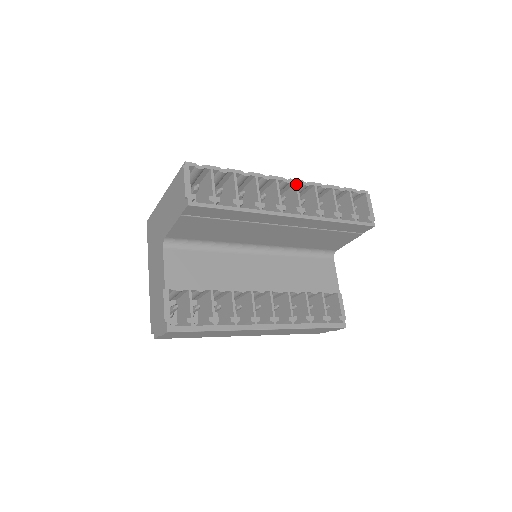
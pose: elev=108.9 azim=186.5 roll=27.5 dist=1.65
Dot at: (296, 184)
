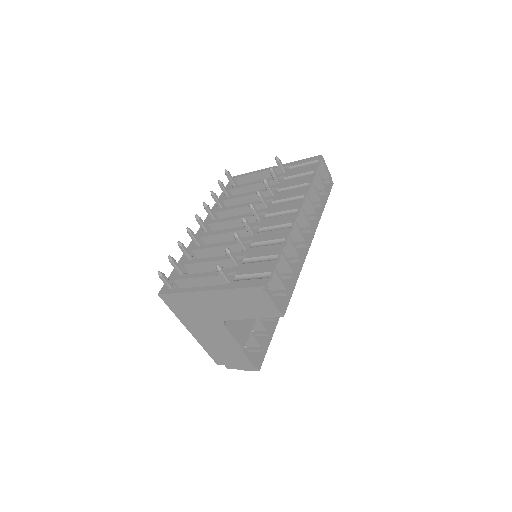
Dot at: (302, 208)
